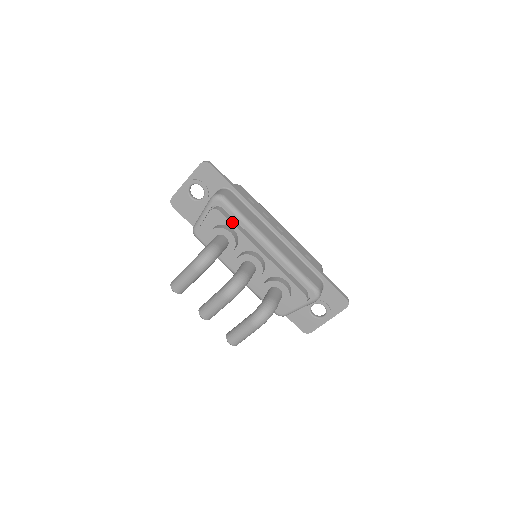
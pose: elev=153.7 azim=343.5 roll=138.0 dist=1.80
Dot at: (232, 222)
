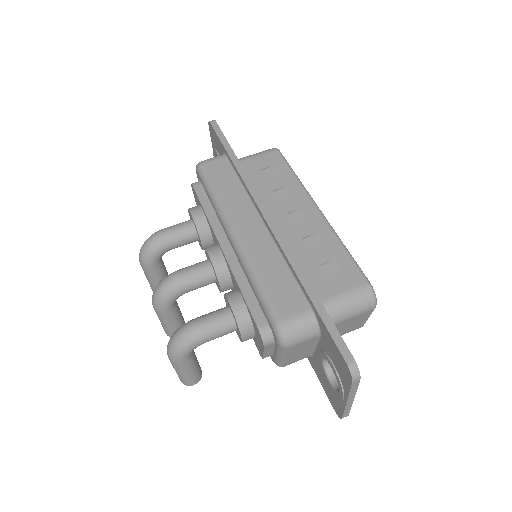
Dot at: (201, 200)
